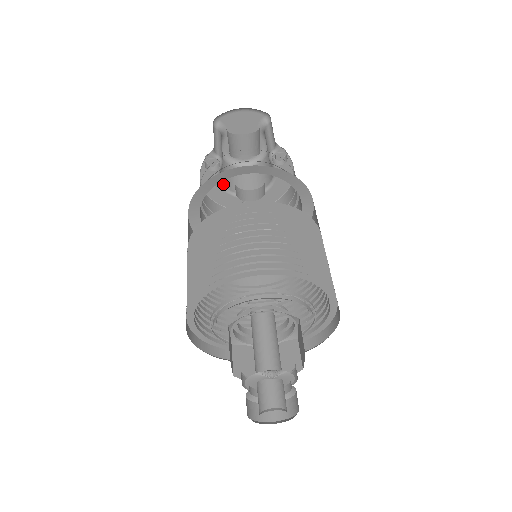
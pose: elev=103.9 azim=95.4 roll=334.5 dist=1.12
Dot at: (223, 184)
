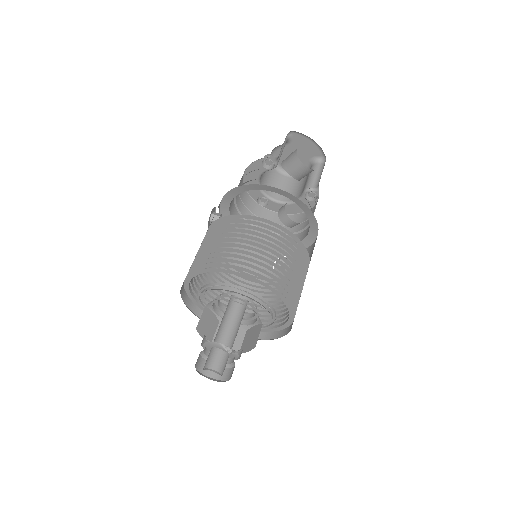
Dot at: (260, 178)
